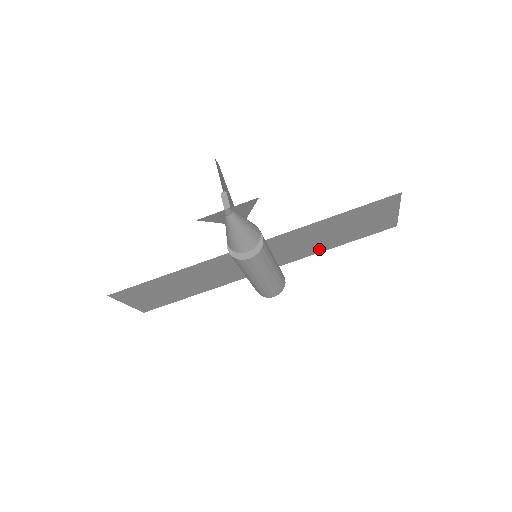
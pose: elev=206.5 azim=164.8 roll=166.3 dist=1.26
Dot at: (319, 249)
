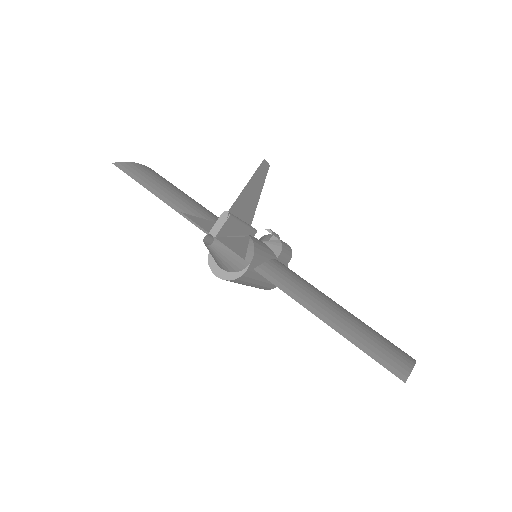
Dot at: occluded
